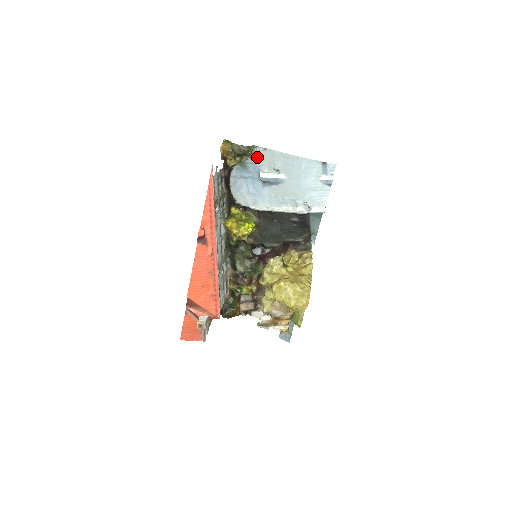
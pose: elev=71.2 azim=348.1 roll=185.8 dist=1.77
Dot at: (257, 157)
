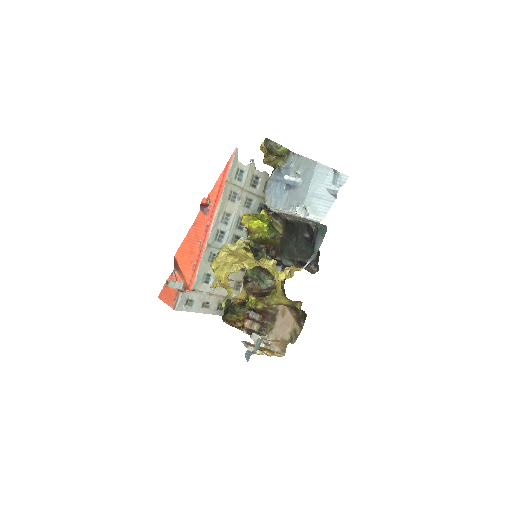
Dot at: (292, 163)
